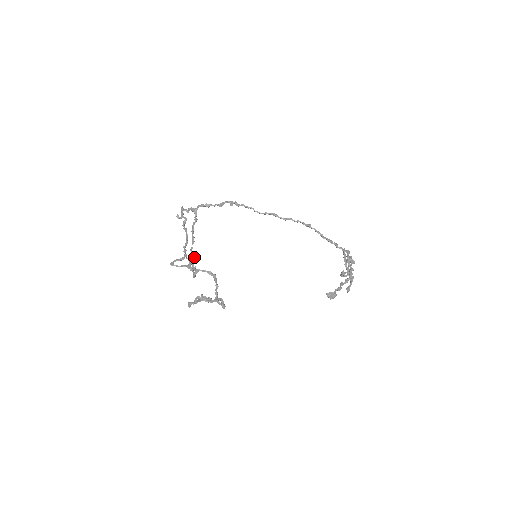
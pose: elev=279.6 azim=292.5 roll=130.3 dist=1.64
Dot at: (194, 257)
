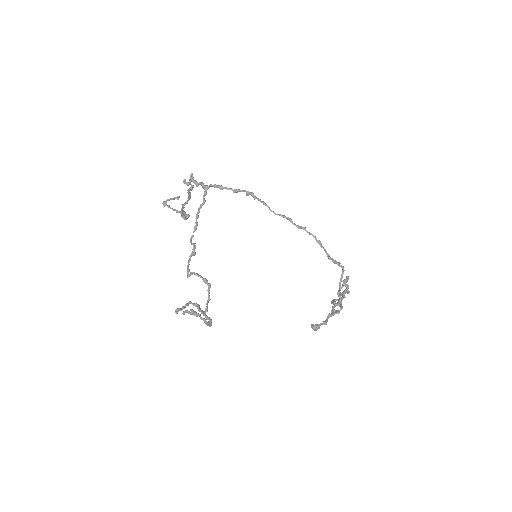
Dot at: (193, 251)
